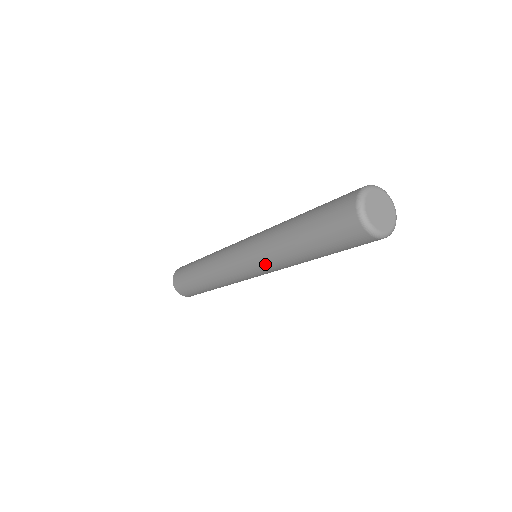
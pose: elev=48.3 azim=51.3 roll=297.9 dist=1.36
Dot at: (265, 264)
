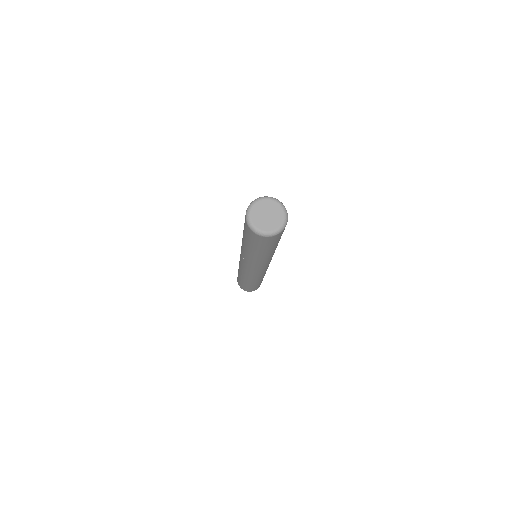
Dot at: (251, 264)
